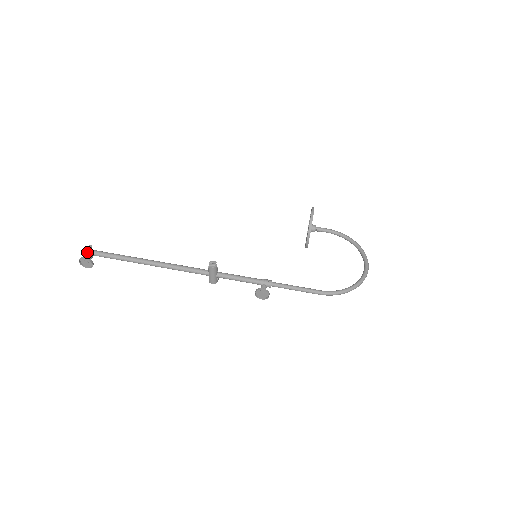
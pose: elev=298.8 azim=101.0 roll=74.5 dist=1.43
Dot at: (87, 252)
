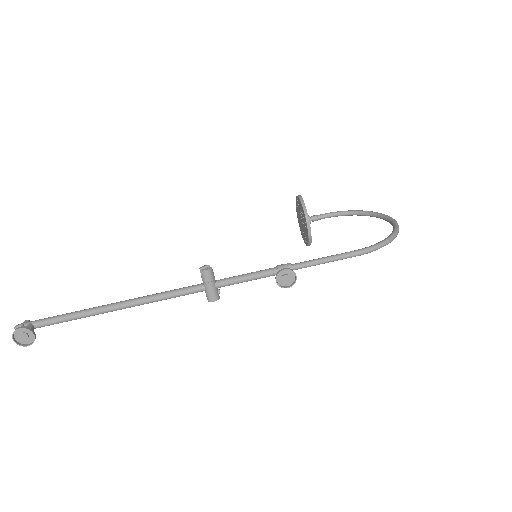
Dot at: occluded
